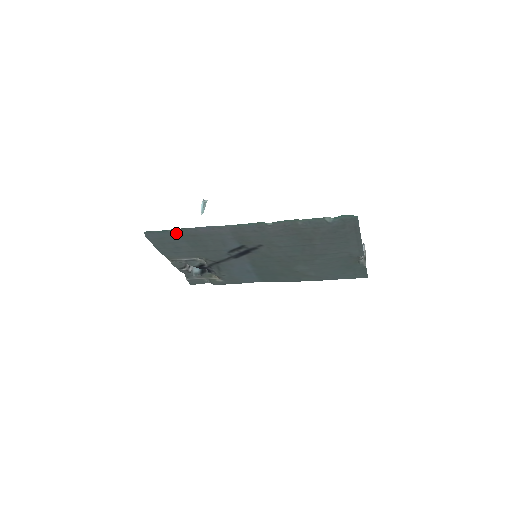
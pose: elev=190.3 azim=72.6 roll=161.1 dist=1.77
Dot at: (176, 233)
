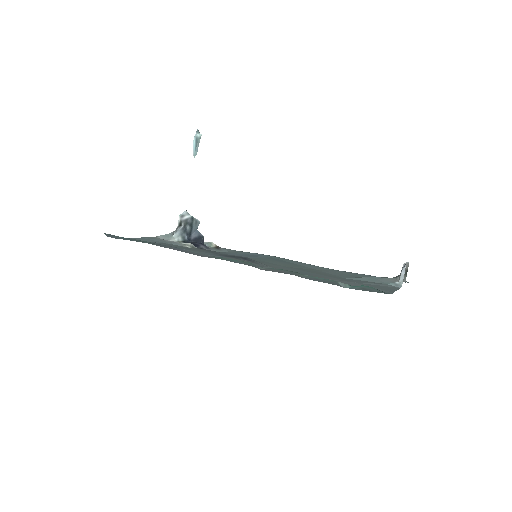
Dot at: (143, 242)
